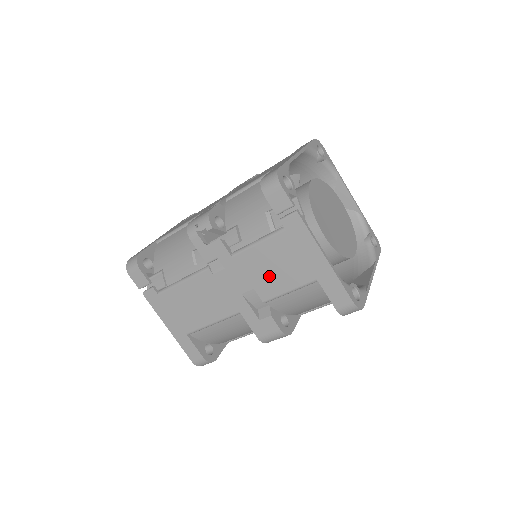
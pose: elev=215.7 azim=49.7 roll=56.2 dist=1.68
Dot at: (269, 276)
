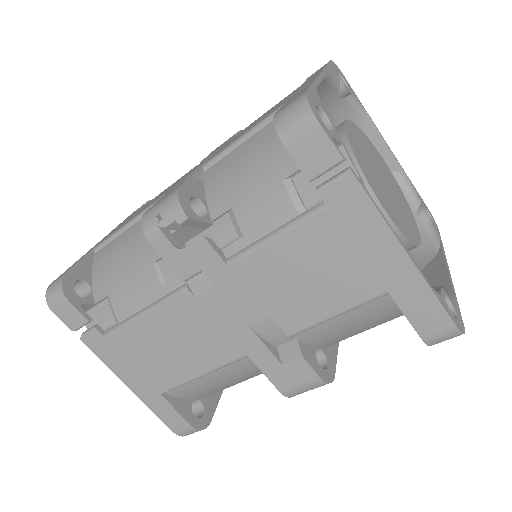
Dot at: (297, 293)
